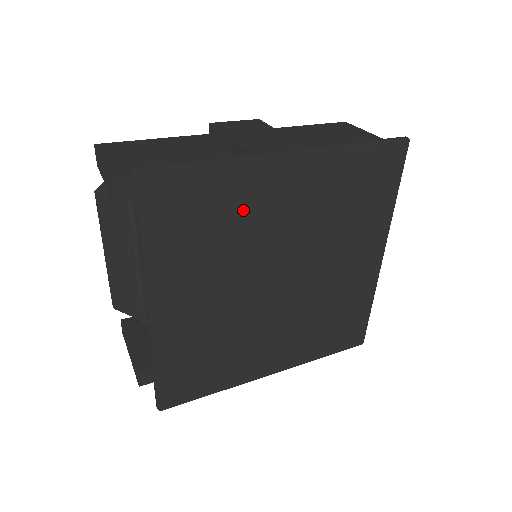
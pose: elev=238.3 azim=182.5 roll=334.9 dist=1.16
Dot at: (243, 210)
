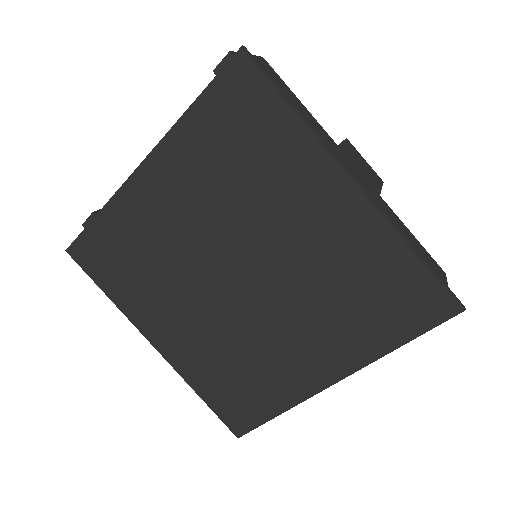
Dot at: (276, 179)
